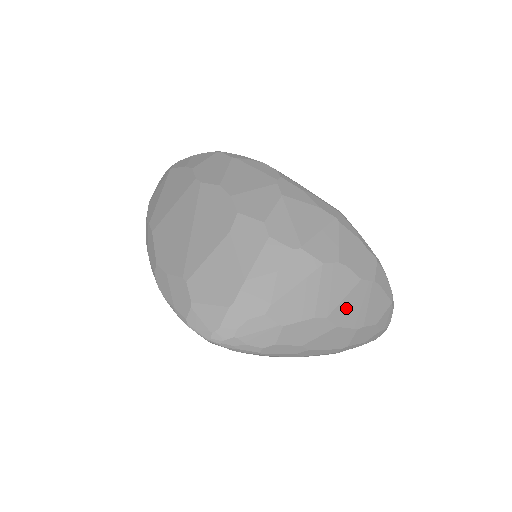
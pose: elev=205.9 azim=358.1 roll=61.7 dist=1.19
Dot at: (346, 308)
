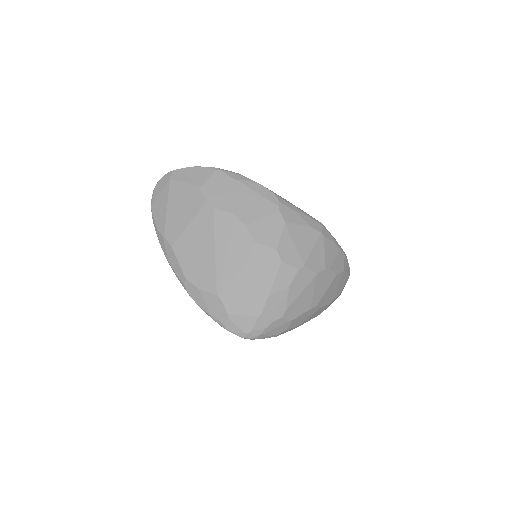
Dot at: (327, 295)
